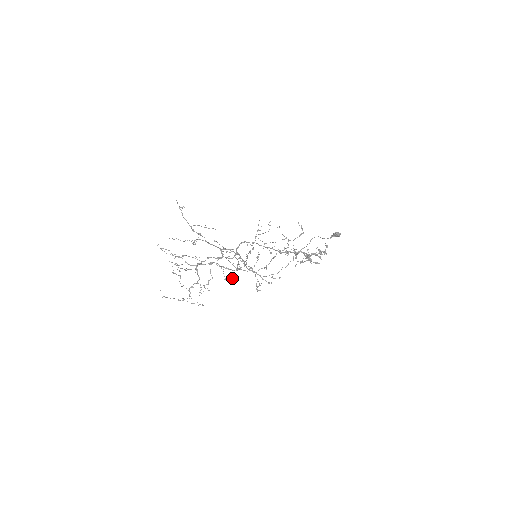
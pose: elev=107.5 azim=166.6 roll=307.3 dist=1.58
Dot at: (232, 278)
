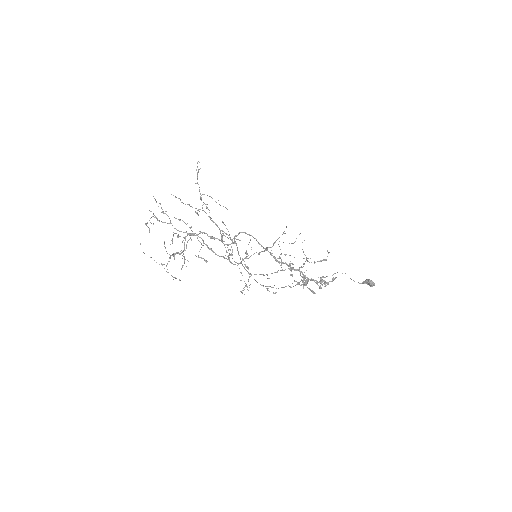
Dot at: (204, 259)
